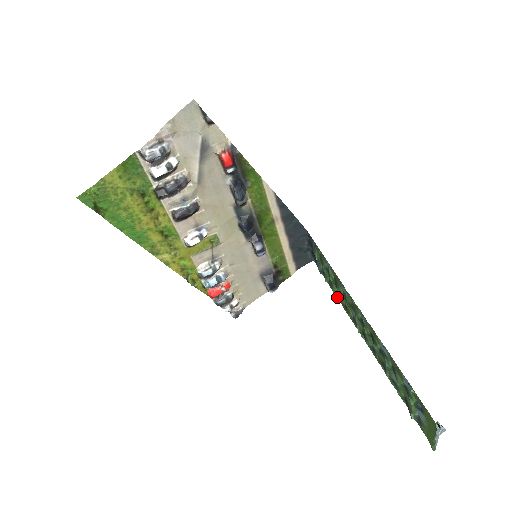
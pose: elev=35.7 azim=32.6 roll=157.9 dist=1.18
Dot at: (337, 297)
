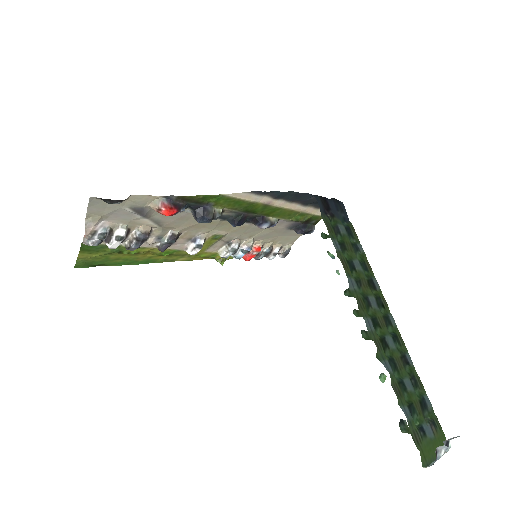
Dot at: (365, 258)
